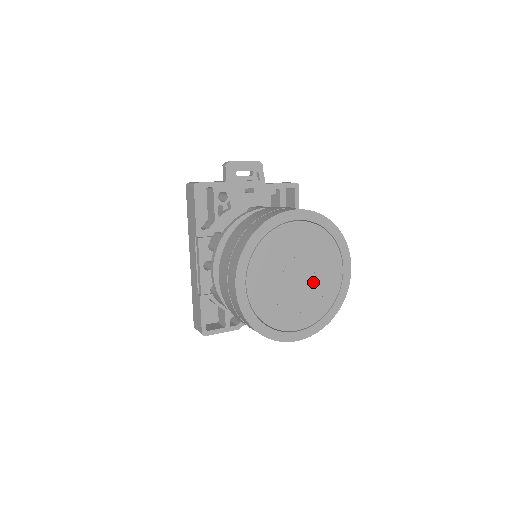
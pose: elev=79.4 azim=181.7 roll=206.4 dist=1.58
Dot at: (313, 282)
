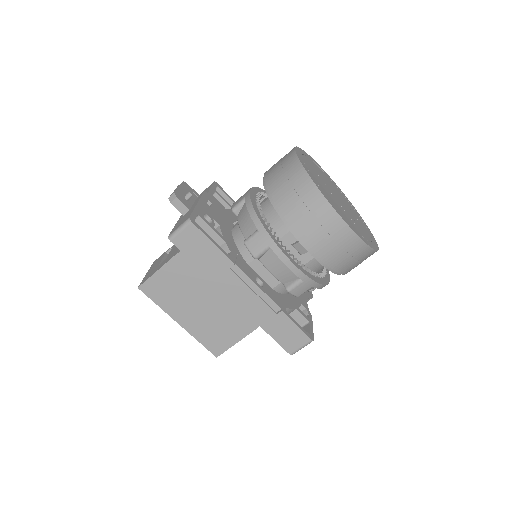
Dot at: (340, 198)
